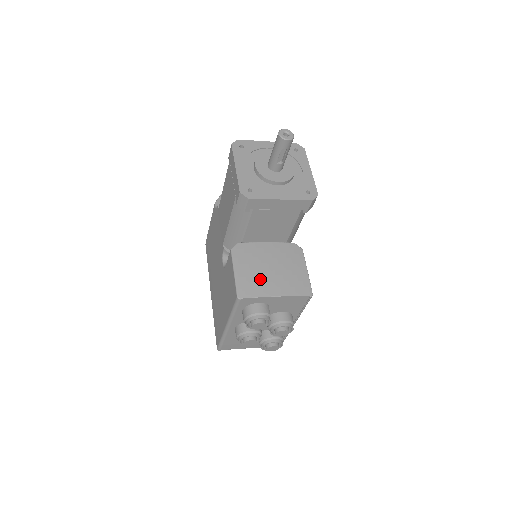
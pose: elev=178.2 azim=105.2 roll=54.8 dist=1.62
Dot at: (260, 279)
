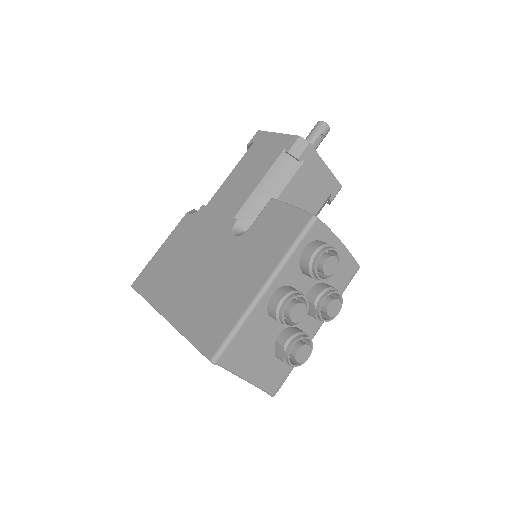
Dot at: occluded
